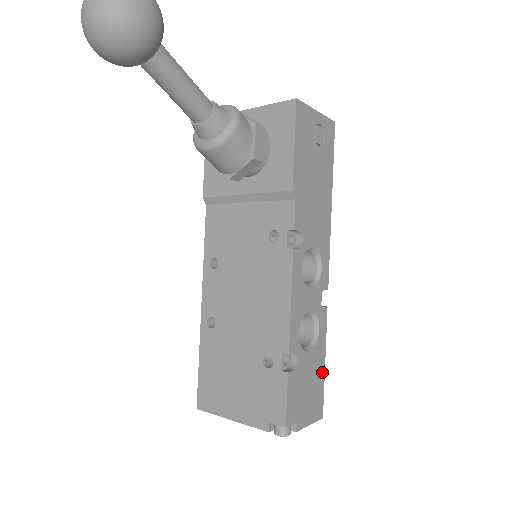
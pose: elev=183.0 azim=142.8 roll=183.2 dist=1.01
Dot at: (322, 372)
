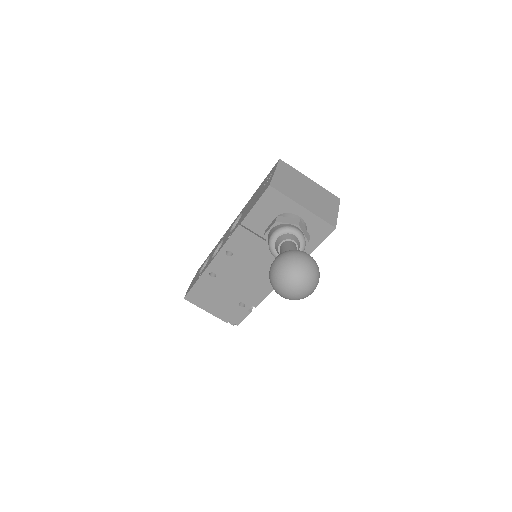
Dot at: occluded
